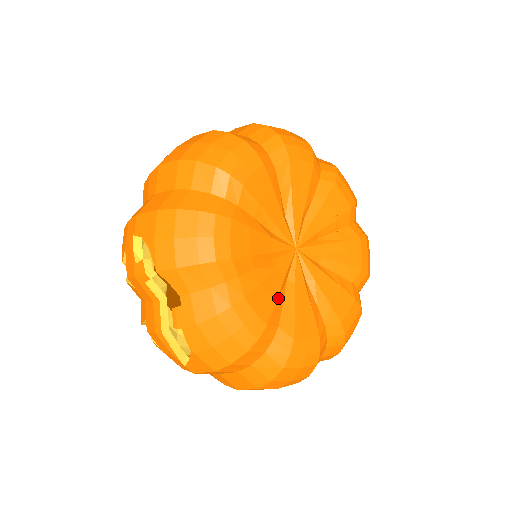
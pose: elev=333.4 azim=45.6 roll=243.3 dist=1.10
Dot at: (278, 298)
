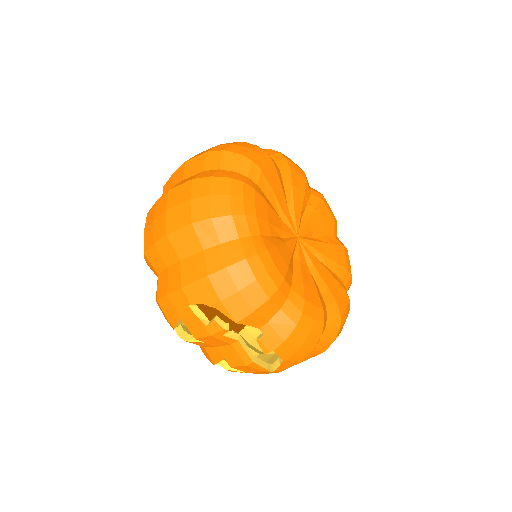
Dot at: (314, 283)
